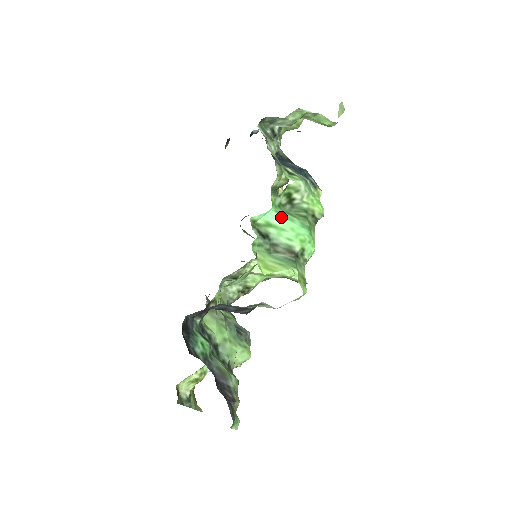
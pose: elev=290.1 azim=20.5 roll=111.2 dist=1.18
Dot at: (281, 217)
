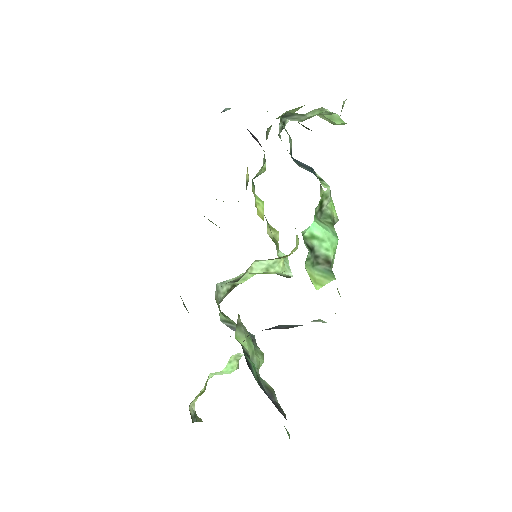
Dot at: (321, 228)
